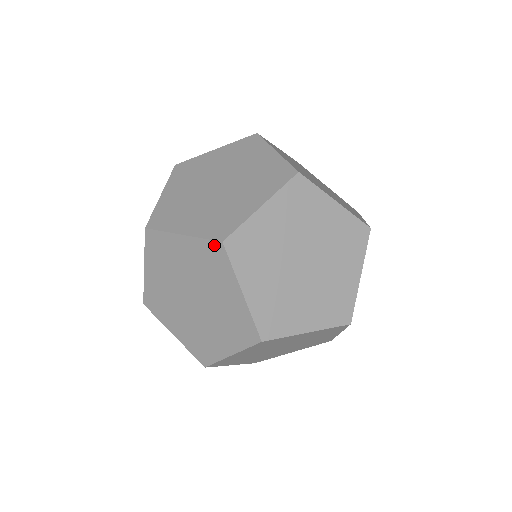
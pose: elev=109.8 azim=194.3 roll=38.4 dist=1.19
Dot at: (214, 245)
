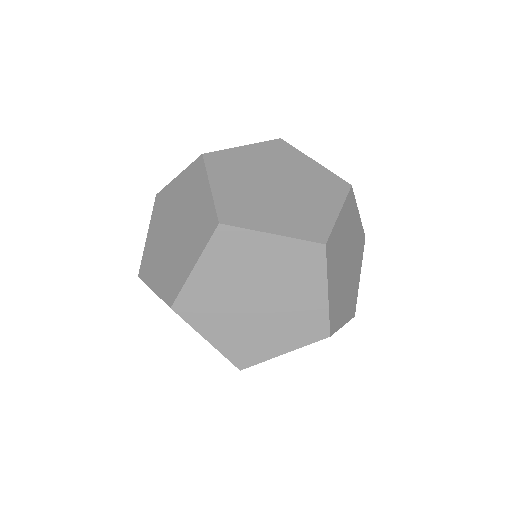
Dot at: (197, 162)
